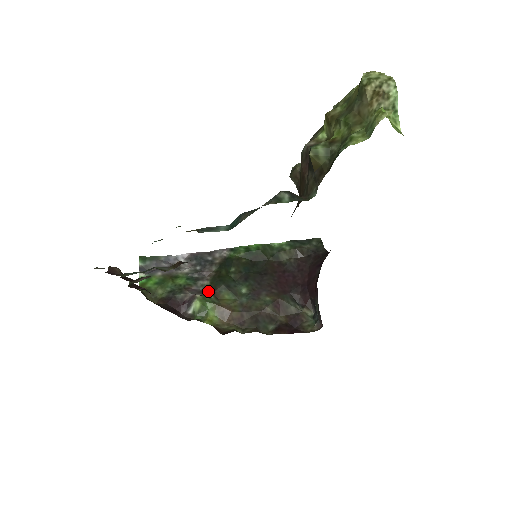
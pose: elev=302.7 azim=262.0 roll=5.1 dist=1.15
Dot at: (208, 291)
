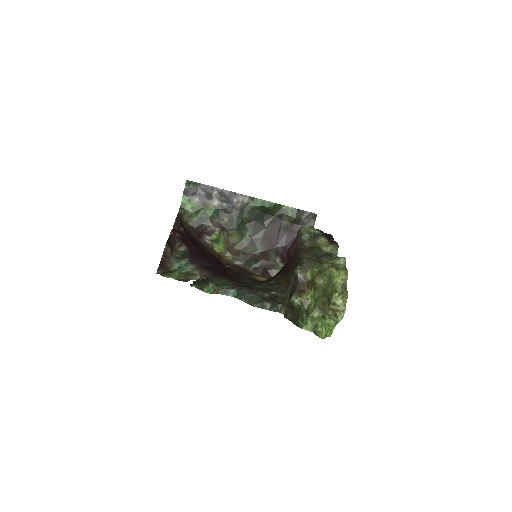
Dot at: (225, 227)
